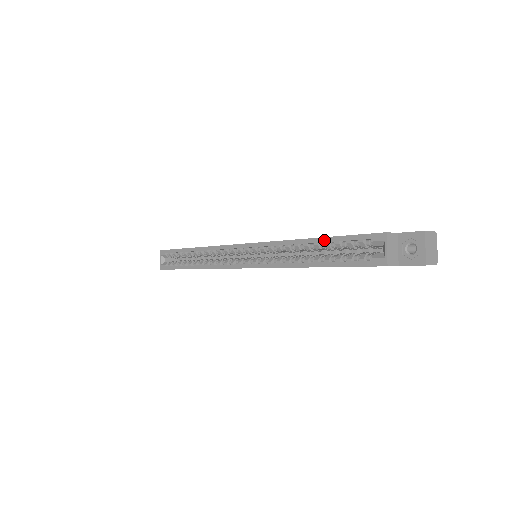
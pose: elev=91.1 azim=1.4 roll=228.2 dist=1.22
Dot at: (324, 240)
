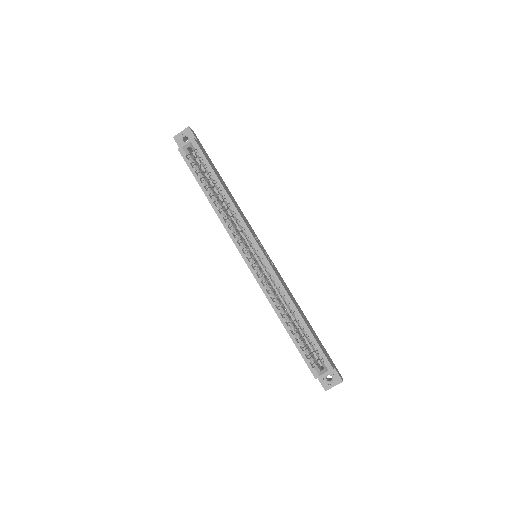
Dot at: (306, 328)
